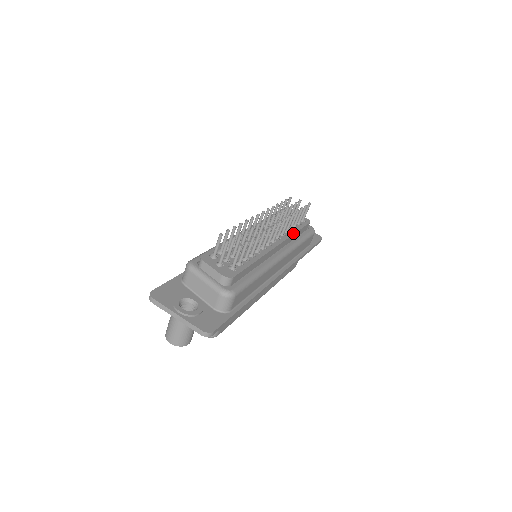
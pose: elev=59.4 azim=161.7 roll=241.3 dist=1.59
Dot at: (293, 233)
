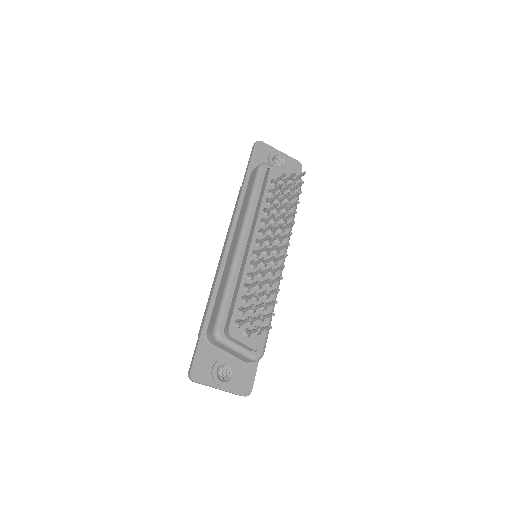
Dot at: (290, 219)
